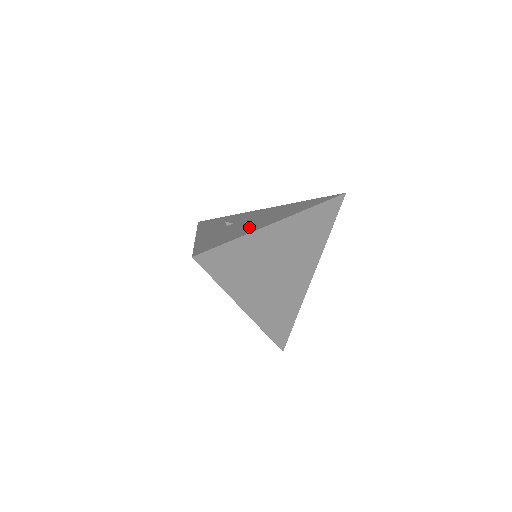
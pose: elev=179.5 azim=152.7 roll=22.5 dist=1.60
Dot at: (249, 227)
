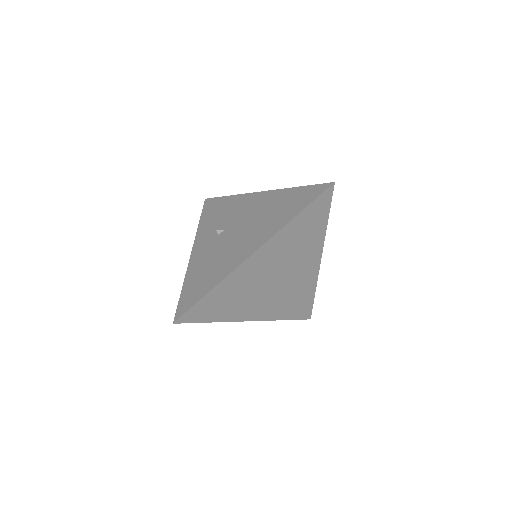
Dot at: (230, 257)
